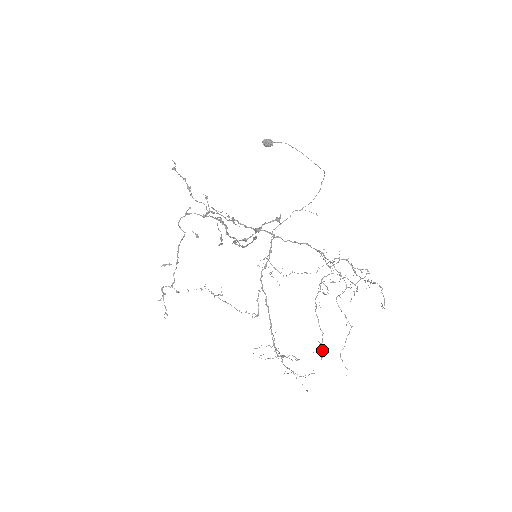
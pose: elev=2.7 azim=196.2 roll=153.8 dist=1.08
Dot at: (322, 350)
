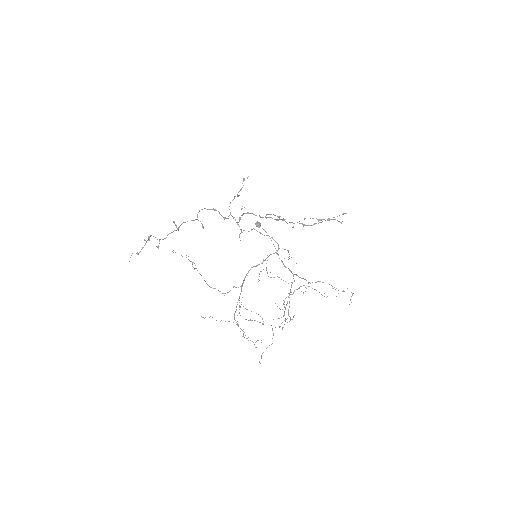
Dot at: occluded
